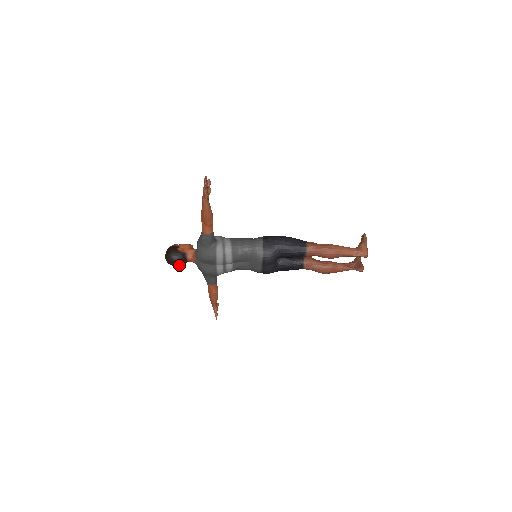
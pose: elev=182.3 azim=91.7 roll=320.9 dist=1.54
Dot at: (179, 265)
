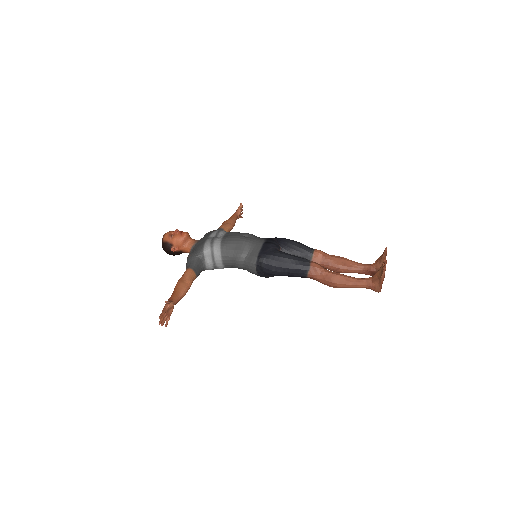
Dot at: occluded
